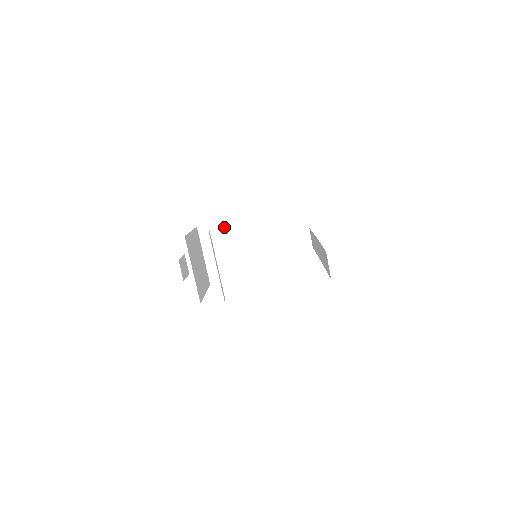
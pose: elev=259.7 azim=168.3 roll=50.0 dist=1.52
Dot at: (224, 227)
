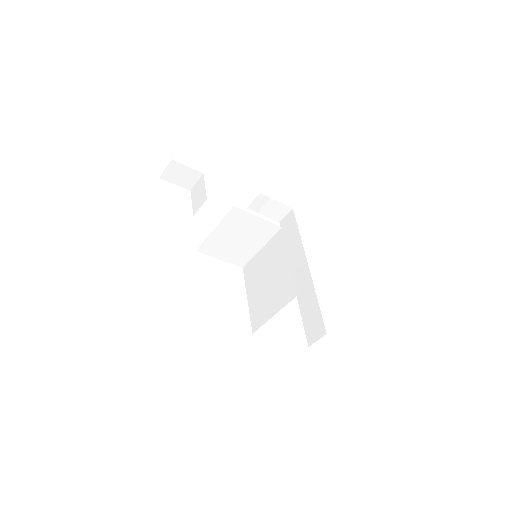
Dot at: (256, 222)
